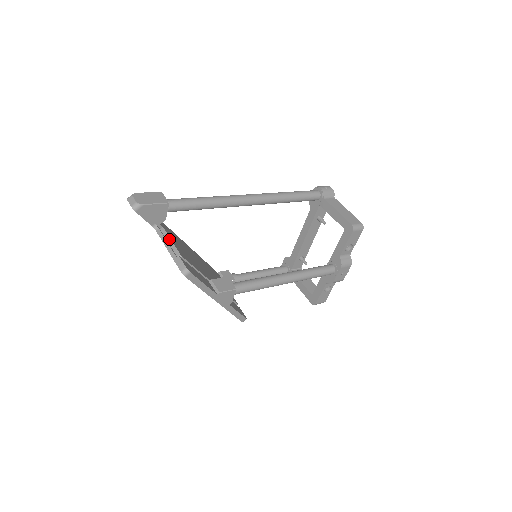
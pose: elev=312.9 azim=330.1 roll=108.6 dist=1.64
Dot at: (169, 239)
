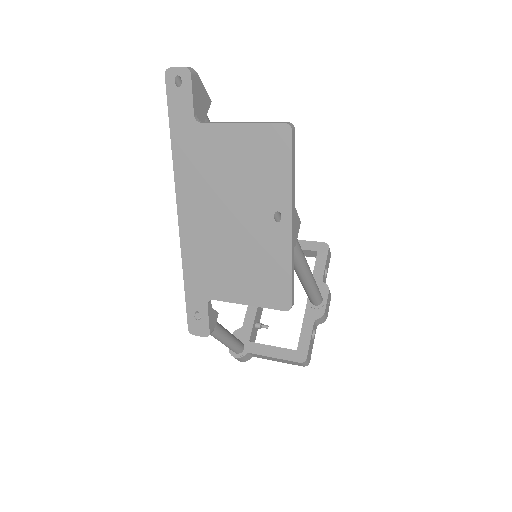
Dot at: occluded
